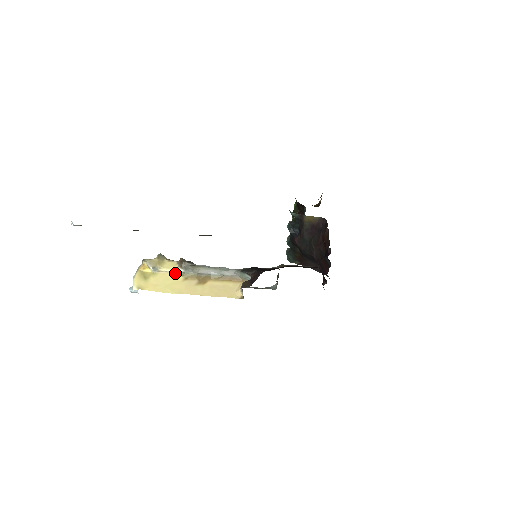
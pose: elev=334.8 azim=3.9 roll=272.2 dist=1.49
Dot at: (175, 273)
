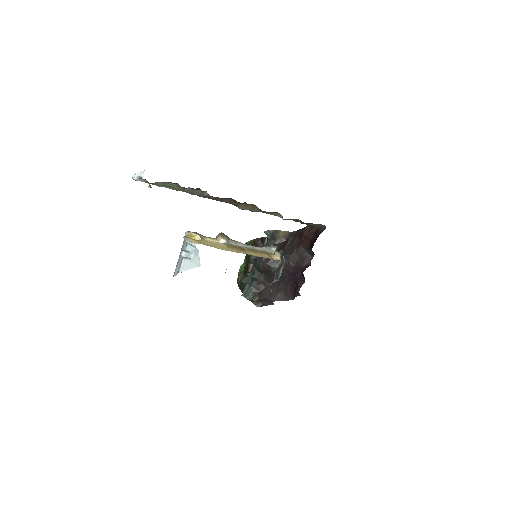
Dot at: (218, 243)
